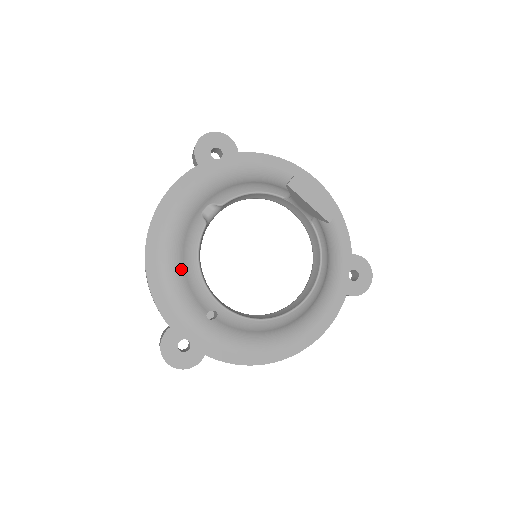
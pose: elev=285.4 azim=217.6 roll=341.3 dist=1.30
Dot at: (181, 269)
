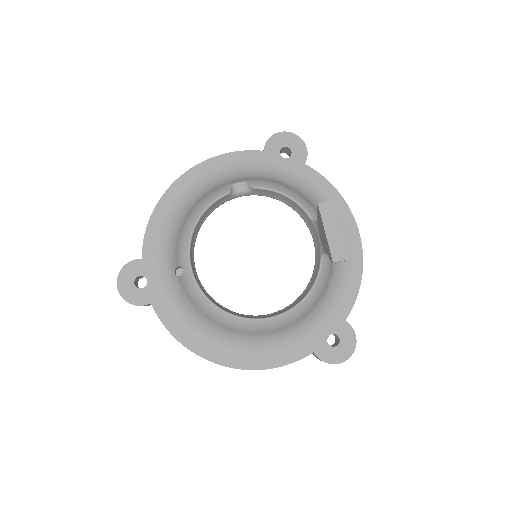
Dot at: (184, 217)
